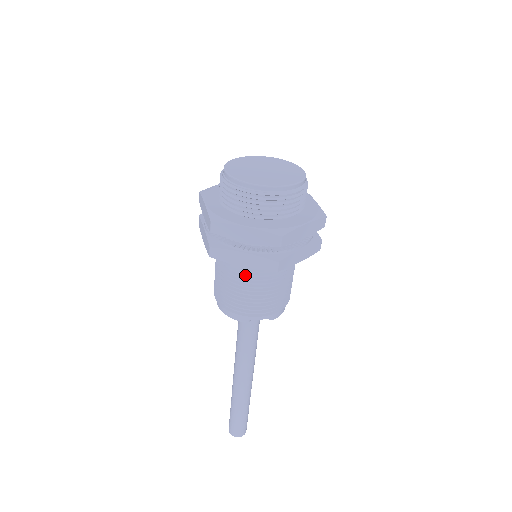
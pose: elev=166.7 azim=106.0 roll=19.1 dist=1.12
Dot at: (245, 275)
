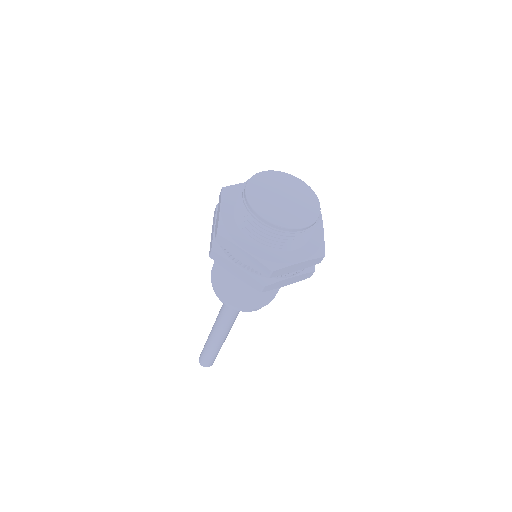
Dot at: occluded
